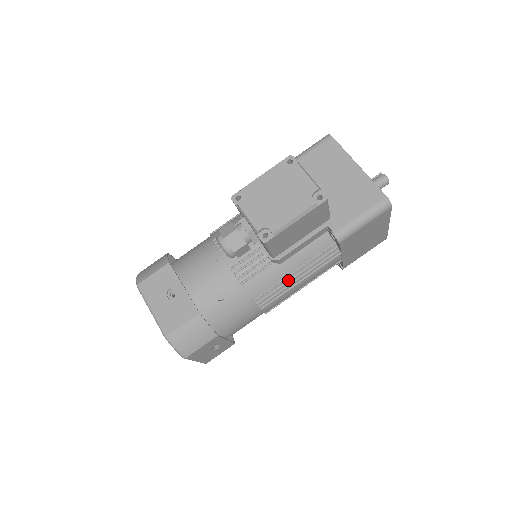
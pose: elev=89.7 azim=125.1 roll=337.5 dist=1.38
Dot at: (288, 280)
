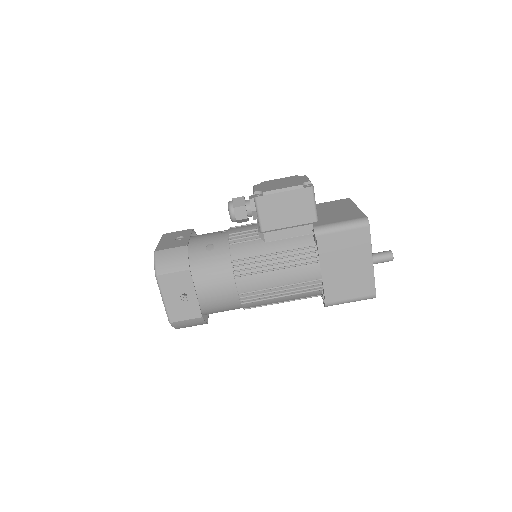
Dot at: (266, 259)
